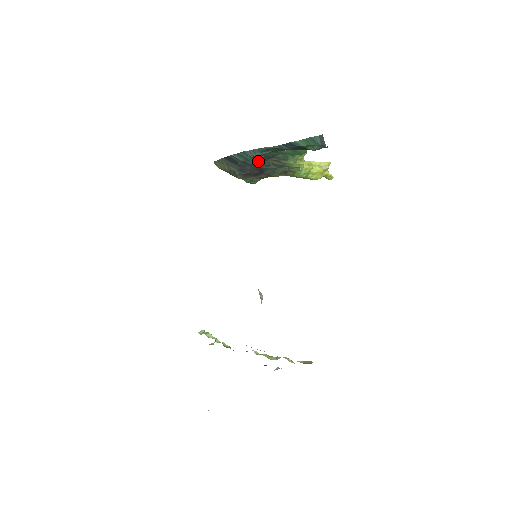
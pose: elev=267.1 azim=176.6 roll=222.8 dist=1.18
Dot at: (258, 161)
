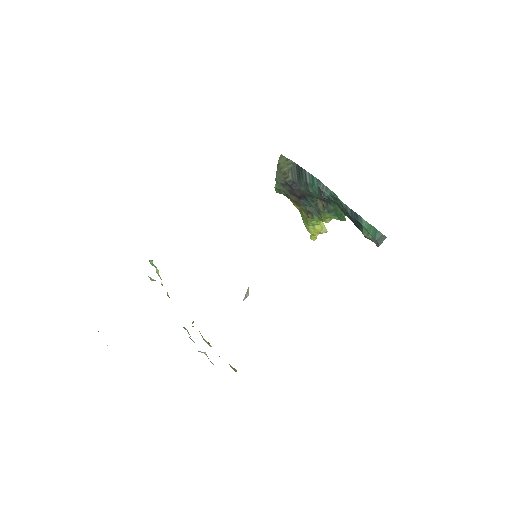
Dot at: (317, 195)
